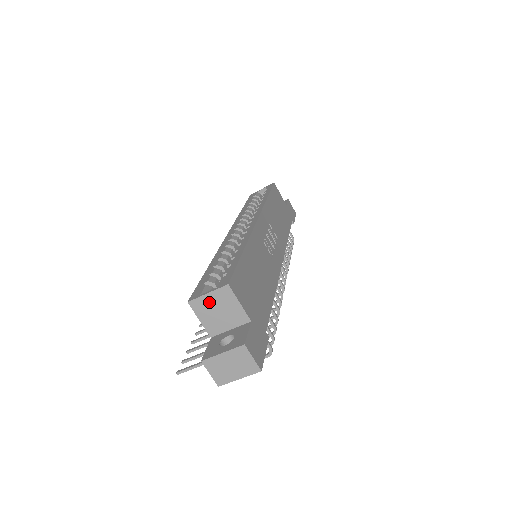
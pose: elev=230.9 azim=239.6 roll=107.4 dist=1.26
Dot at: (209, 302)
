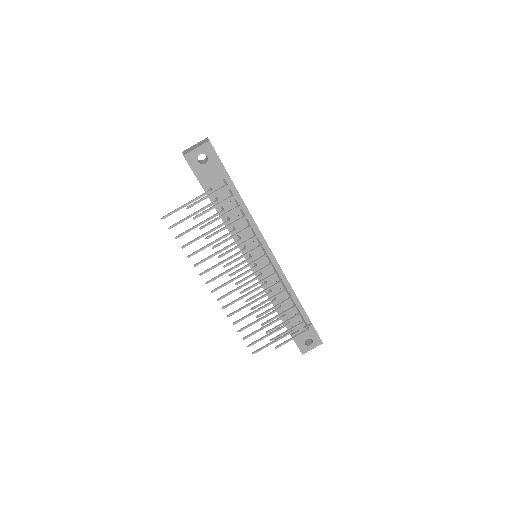
Dot at: occluded
